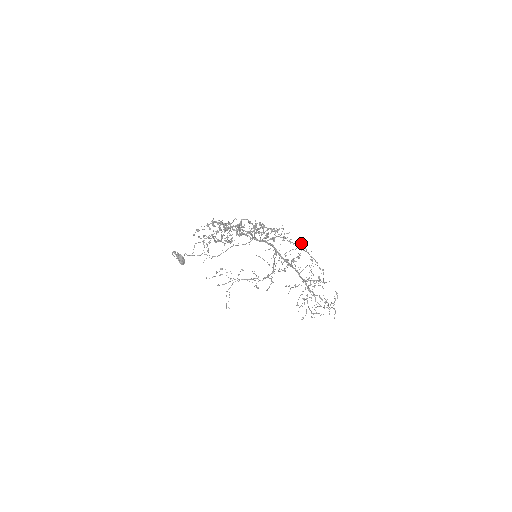
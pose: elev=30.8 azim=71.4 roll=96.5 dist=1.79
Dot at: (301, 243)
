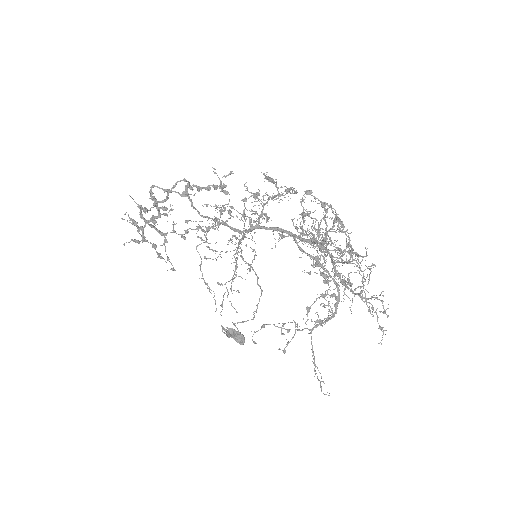
Dot at: occluded
